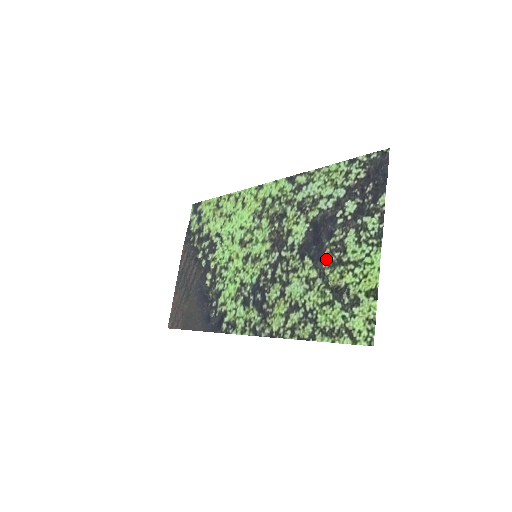
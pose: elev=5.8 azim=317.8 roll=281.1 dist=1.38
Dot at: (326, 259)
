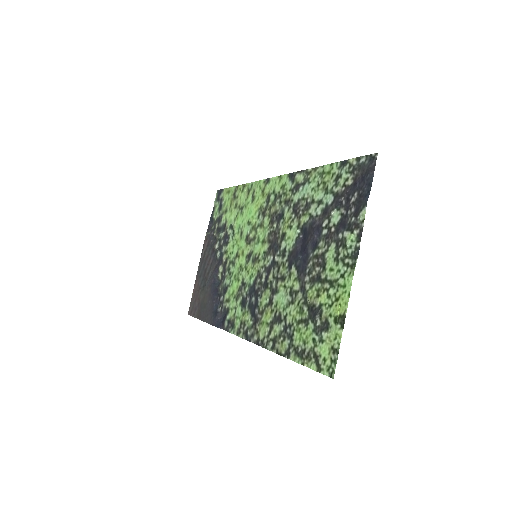
Dot at: (308, 272)
